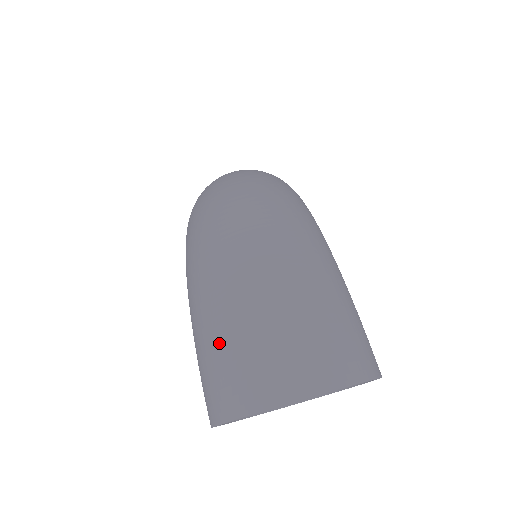
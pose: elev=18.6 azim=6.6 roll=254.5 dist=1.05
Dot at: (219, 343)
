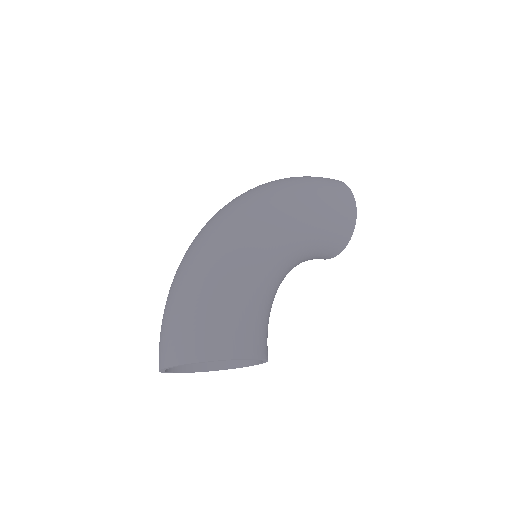
Dot at: occluded
